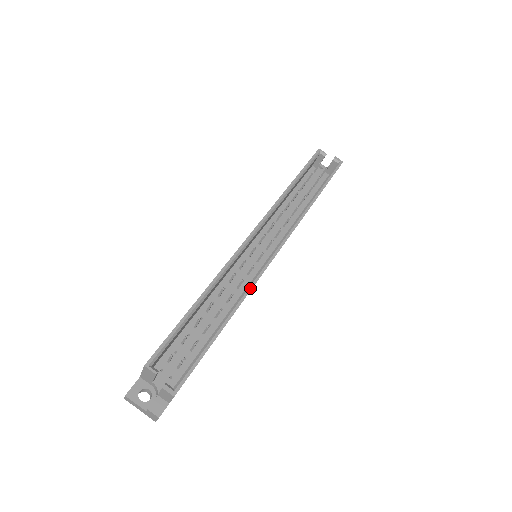
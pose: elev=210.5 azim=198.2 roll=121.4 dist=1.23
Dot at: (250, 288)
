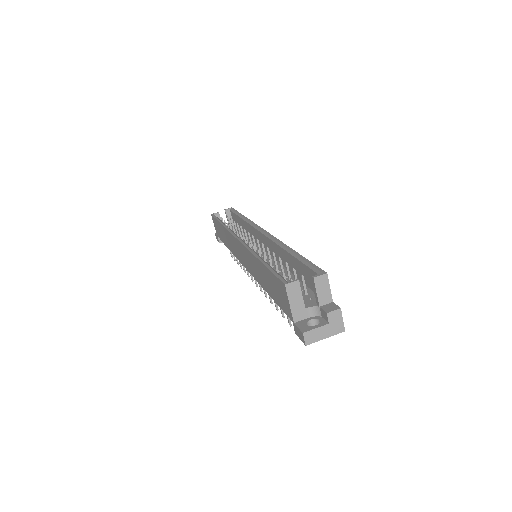
Dot at: (277, 240)
